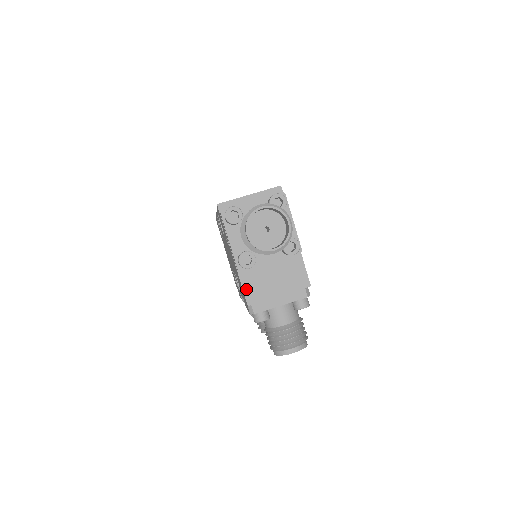
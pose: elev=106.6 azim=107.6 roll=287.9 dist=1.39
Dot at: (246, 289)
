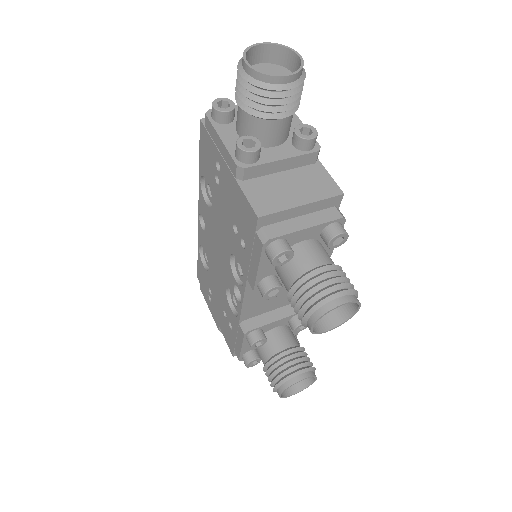
Dot at: (252, 198)
